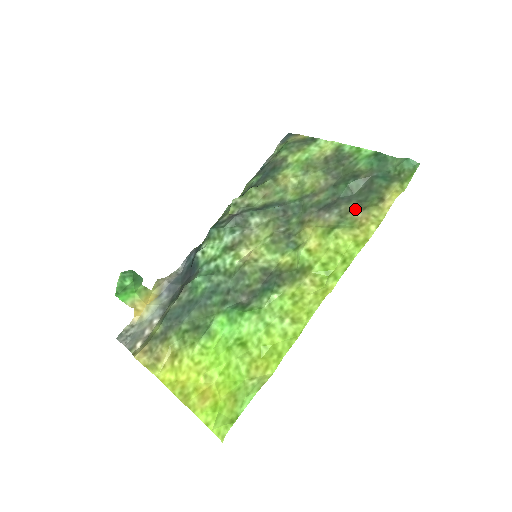
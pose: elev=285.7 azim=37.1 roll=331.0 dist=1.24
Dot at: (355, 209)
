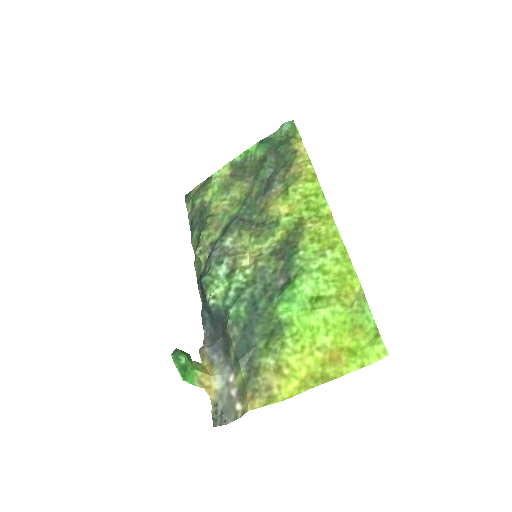
Dot at: (286, 171)
